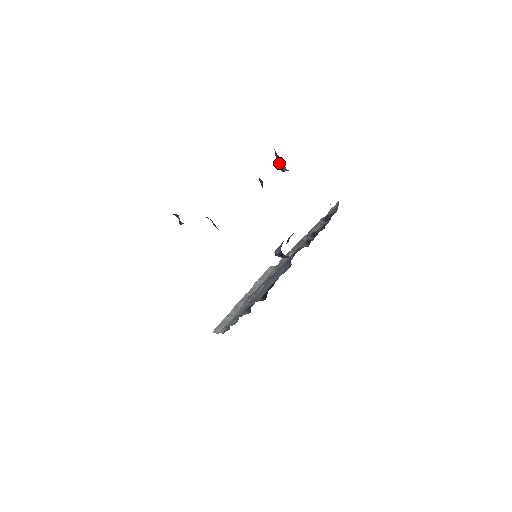
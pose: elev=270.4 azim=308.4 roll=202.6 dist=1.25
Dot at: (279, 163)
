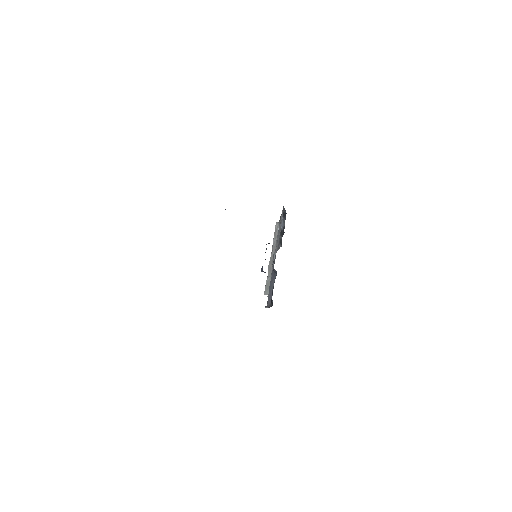
Dot at: occluded
